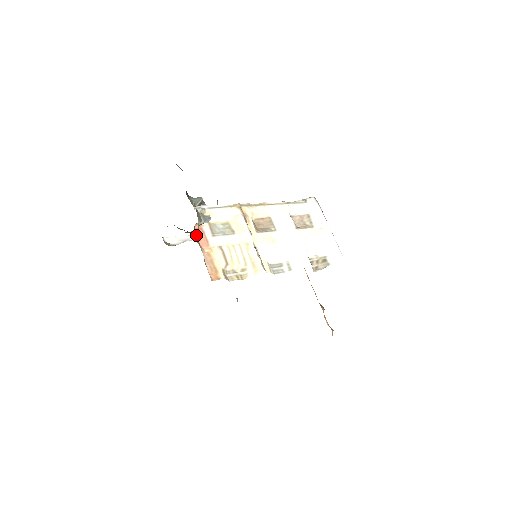
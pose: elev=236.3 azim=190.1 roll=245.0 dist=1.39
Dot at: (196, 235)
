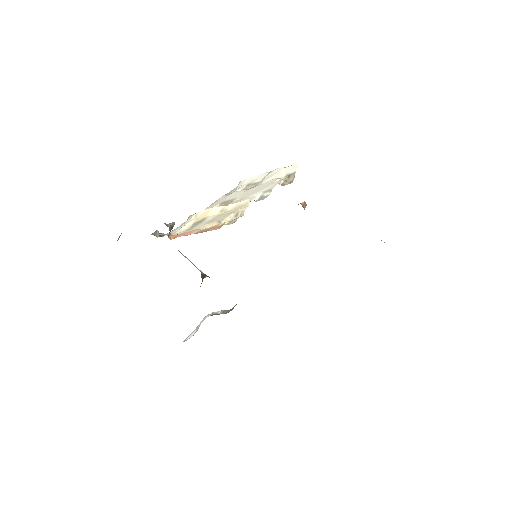
Dot at: (205, 316)
